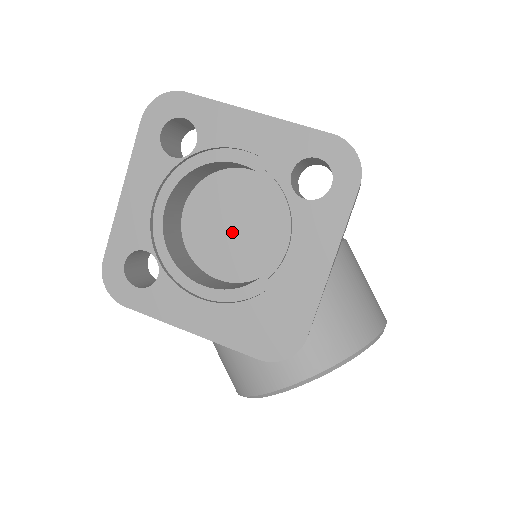
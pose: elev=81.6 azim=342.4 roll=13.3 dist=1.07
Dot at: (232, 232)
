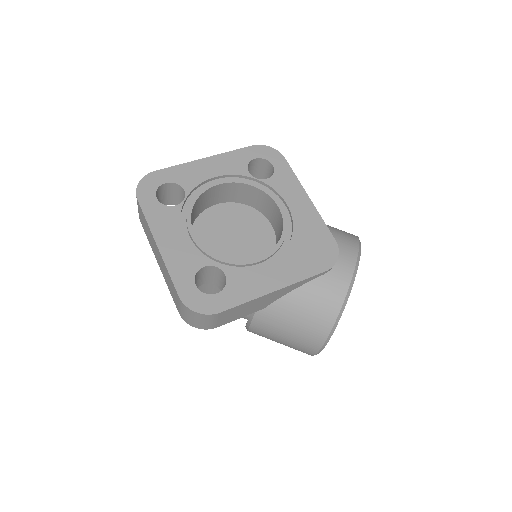
Dot at: (235, 242)
